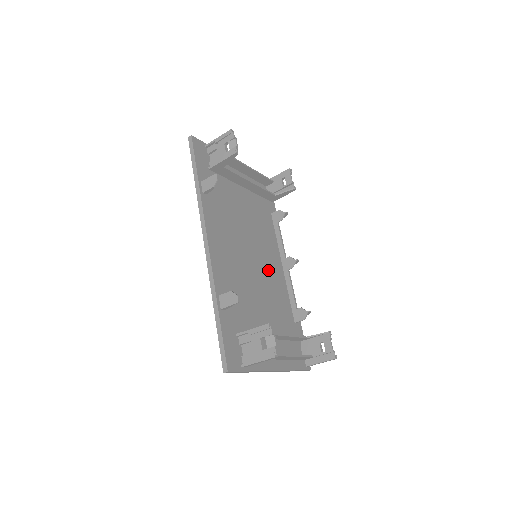
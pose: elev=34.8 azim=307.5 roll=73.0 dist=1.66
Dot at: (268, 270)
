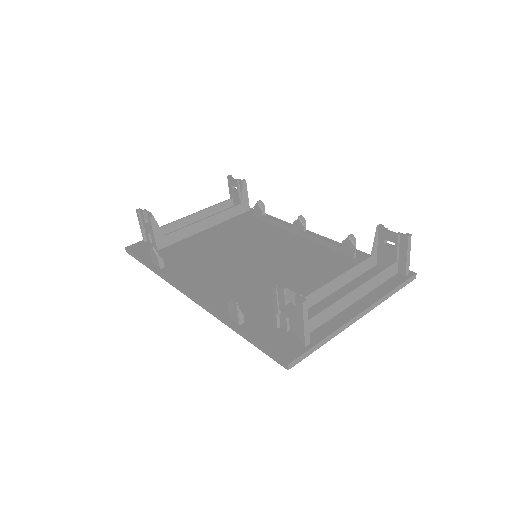
Dot at: (282, 253)
